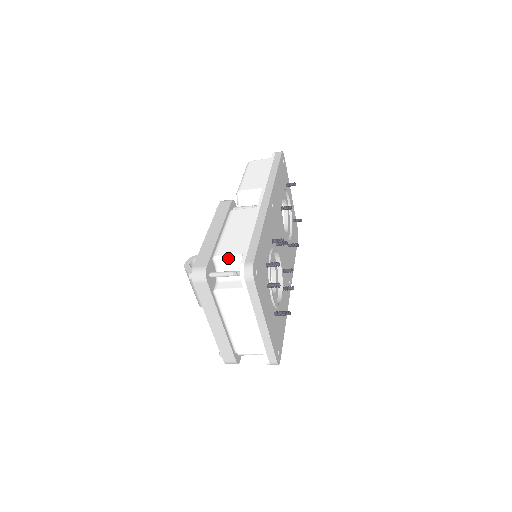
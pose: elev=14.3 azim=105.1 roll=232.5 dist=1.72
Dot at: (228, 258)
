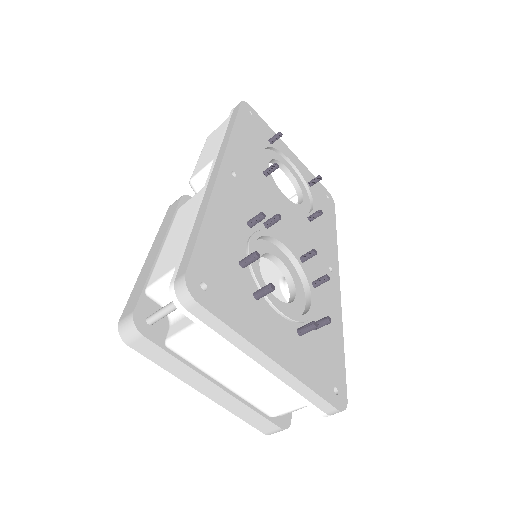
Dot at: (160, 283)
